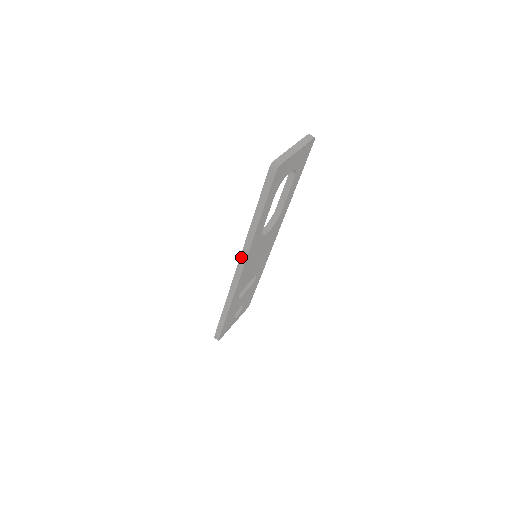
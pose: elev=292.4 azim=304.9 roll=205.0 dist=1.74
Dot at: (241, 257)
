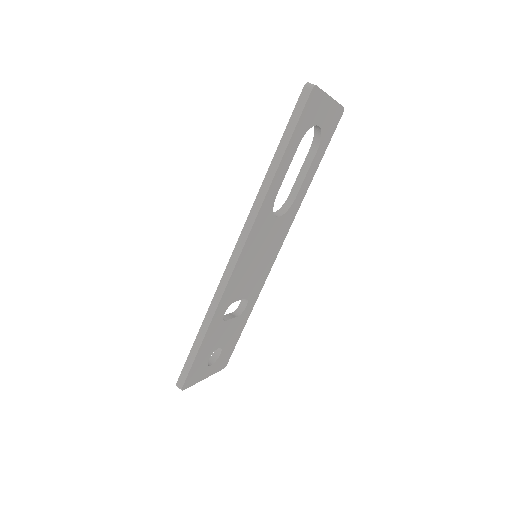
Dot at: (244, 228)
